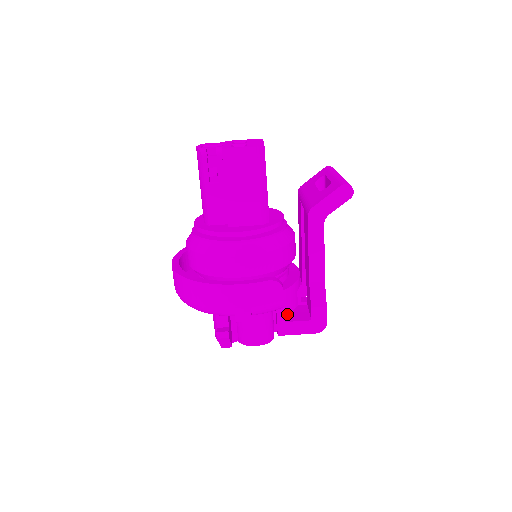
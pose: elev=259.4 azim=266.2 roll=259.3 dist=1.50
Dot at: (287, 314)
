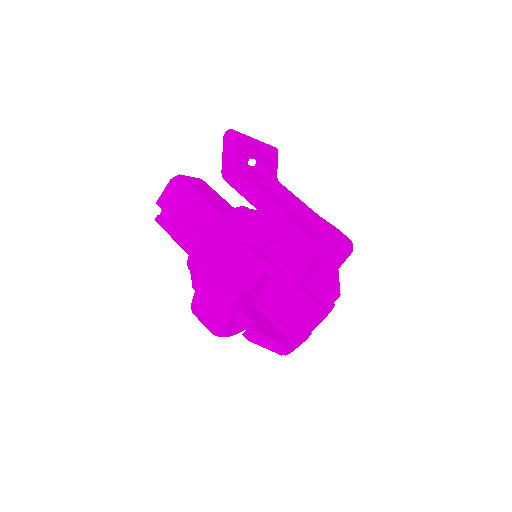
Dot at: occluded
